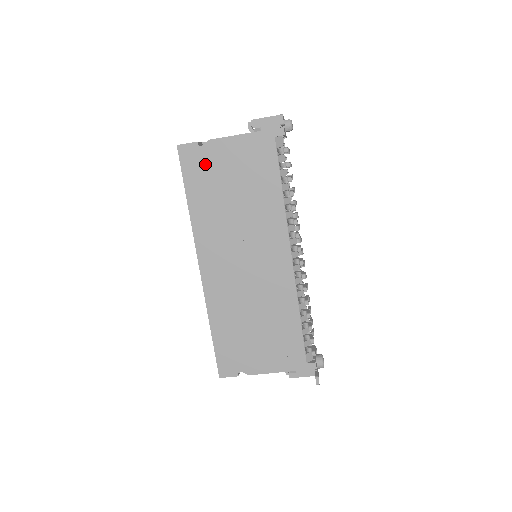
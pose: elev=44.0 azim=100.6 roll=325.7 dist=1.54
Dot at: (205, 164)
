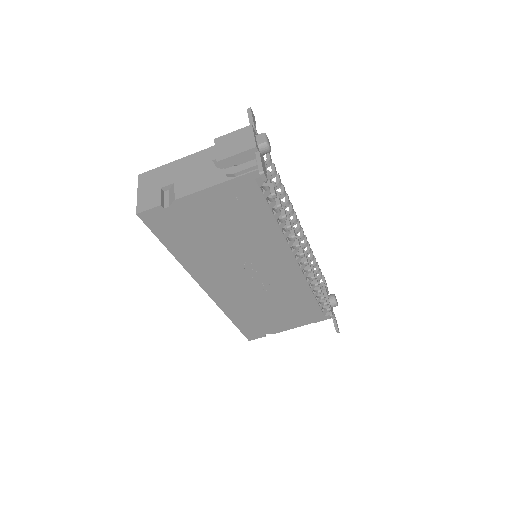
Dot at: (178, 221)
